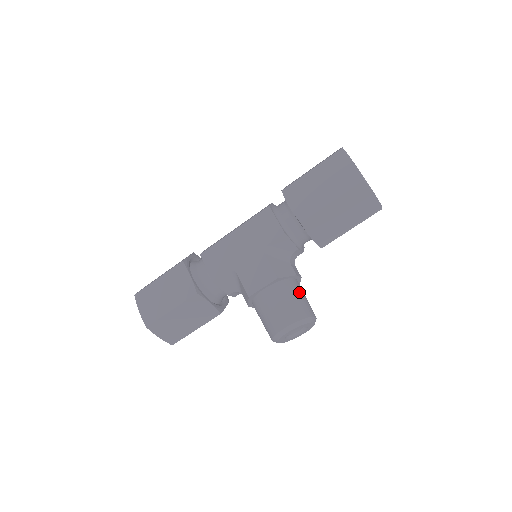
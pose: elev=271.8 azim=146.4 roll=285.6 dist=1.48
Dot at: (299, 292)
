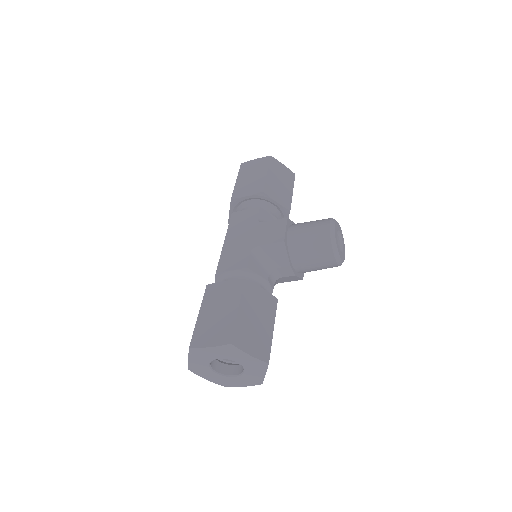
Dot at: occluded
